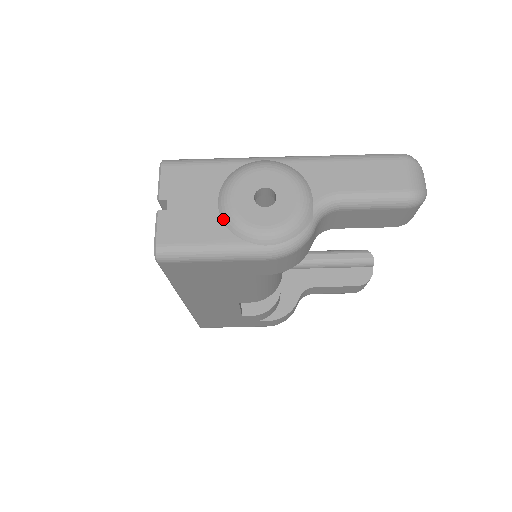
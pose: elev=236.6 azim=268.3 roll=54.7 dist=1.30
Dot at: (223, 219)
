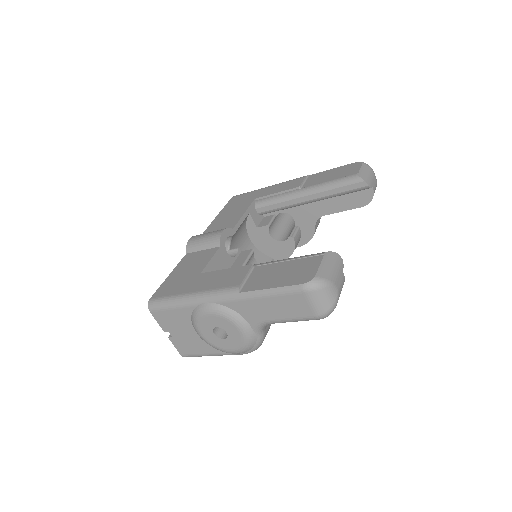
Dot at: (205, 342)
